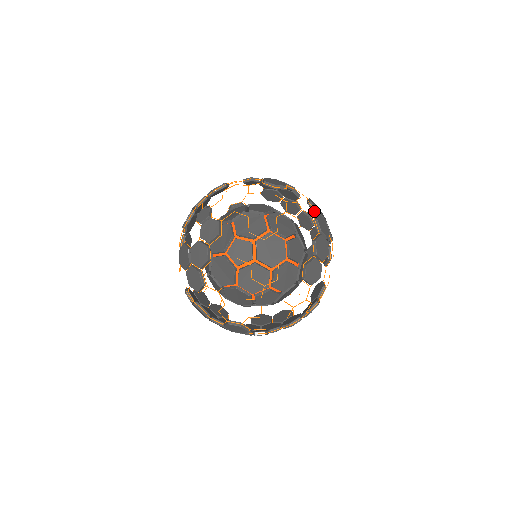
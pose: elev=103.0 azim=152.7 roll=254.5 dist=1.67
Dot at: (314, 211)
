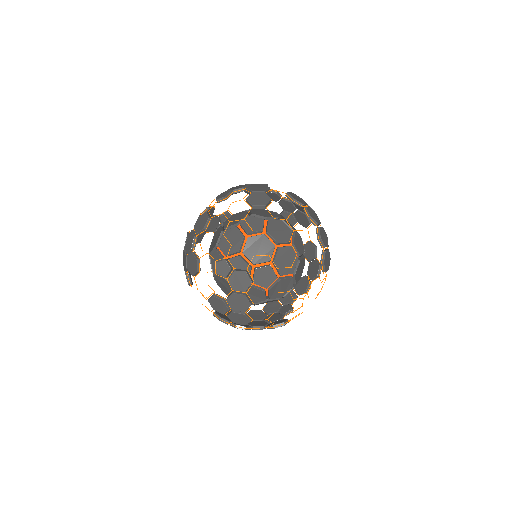
Dot at: (300, 206)
